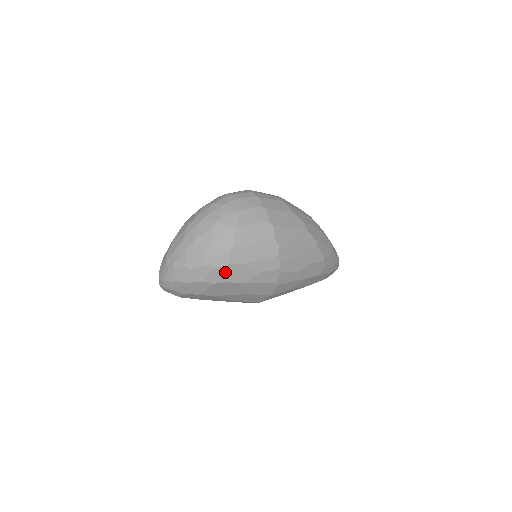
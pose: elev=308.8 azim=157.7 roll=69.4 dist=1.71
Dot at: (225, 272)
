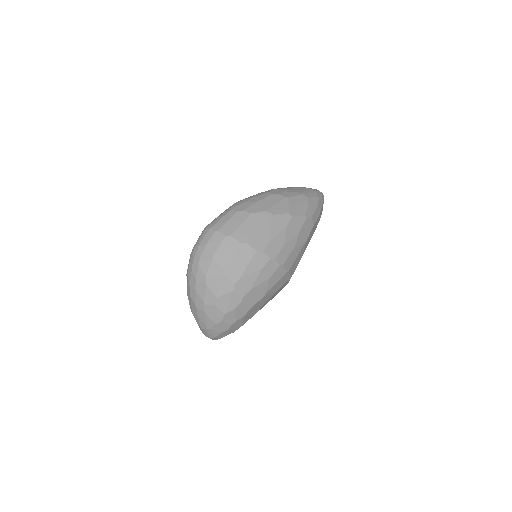
Dot at: (244, 304)
